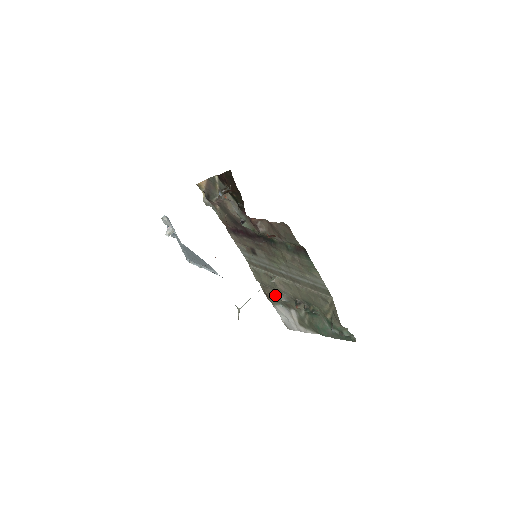
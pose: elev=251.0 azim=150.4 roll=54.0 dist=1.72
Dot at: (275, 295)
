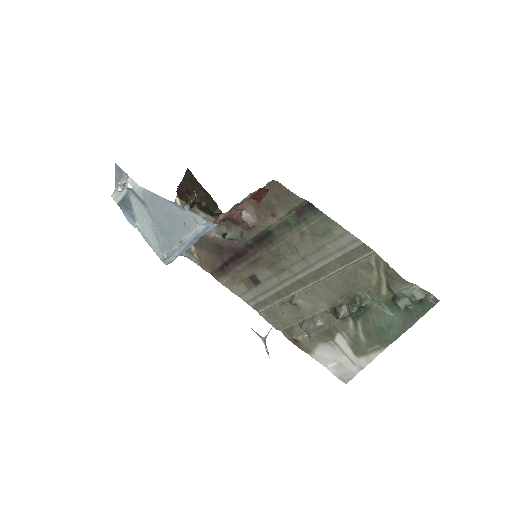
Dot at: (305, 326)
